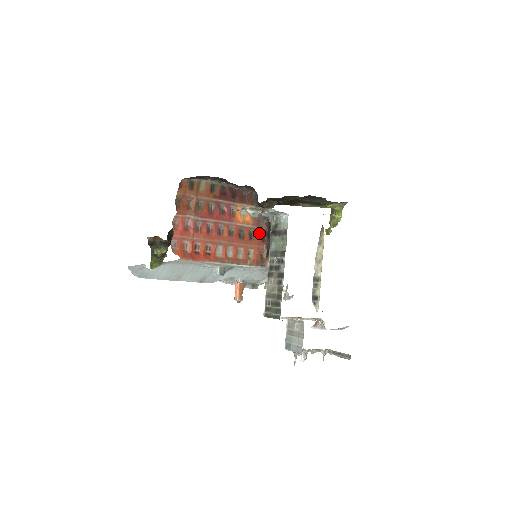
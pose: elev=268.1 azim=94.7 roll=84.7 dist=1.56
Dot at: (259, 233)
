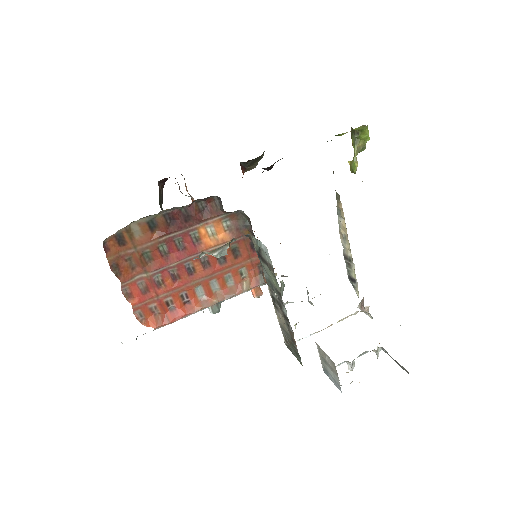
Dot at: (245, 244)
